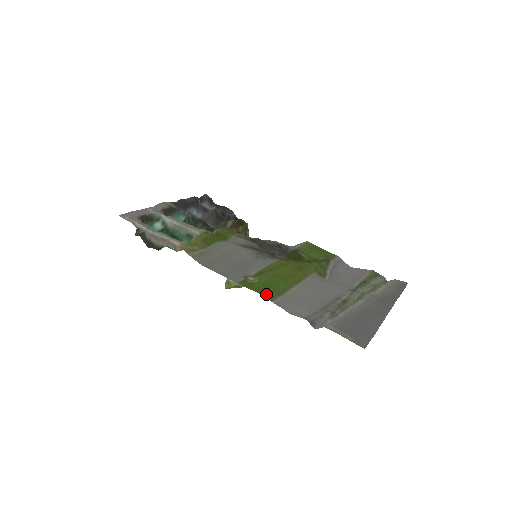
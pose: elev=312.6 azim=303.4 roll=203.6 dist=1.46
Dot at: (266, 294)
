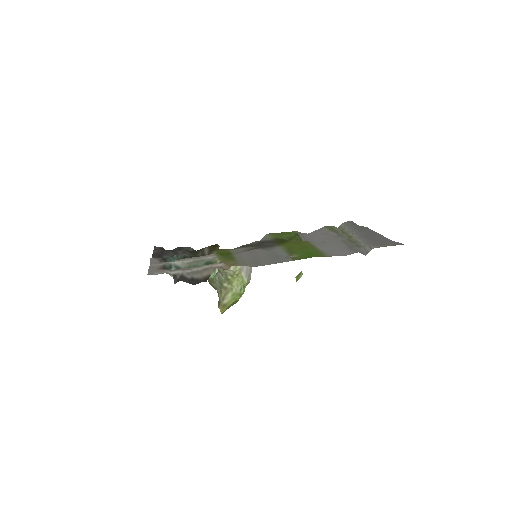
Dot at: (318, 256)
